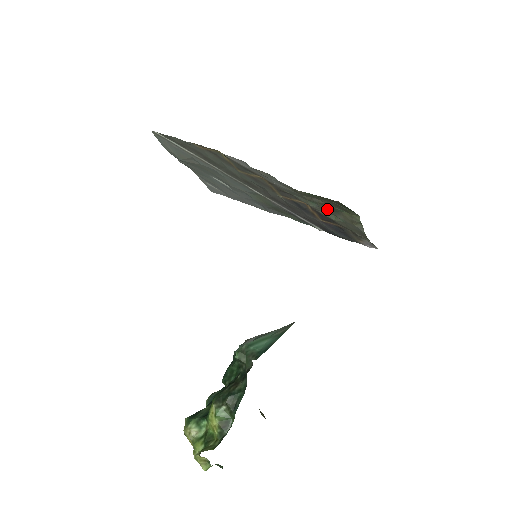
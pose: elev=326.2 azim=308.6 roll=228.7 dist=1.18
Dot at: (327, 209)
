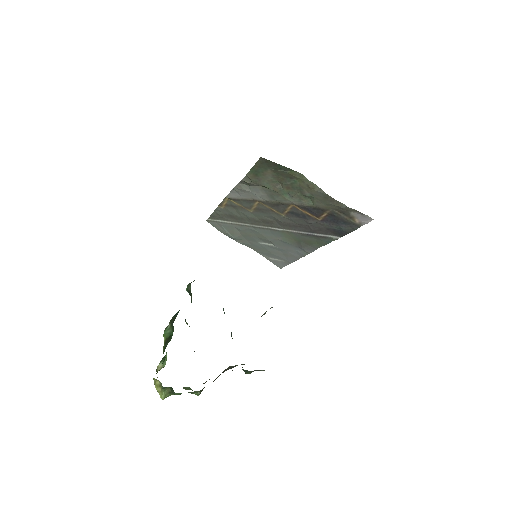
Dot at: (295, 192)
